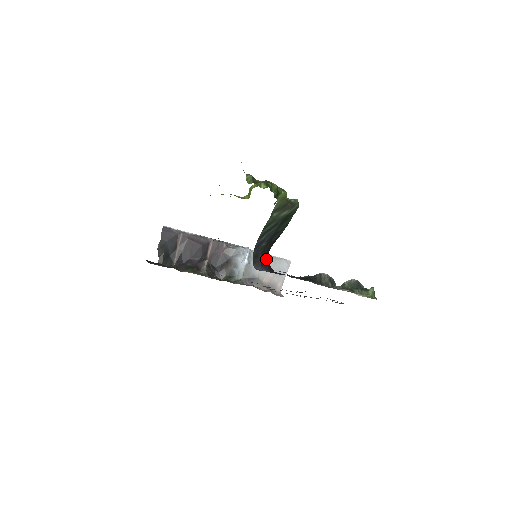
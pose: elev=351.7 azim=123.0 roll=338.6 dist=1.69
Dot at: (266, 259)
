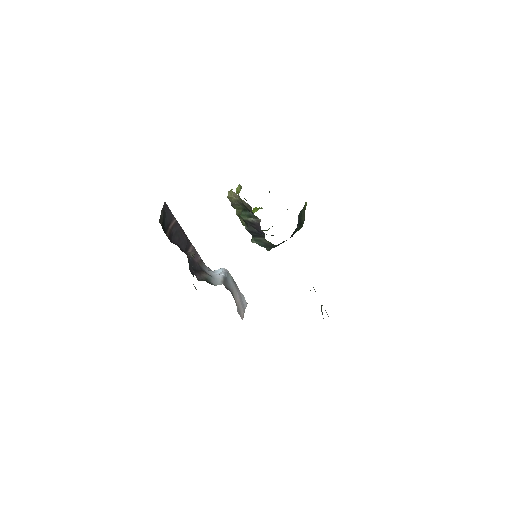
Dot at: occluded
